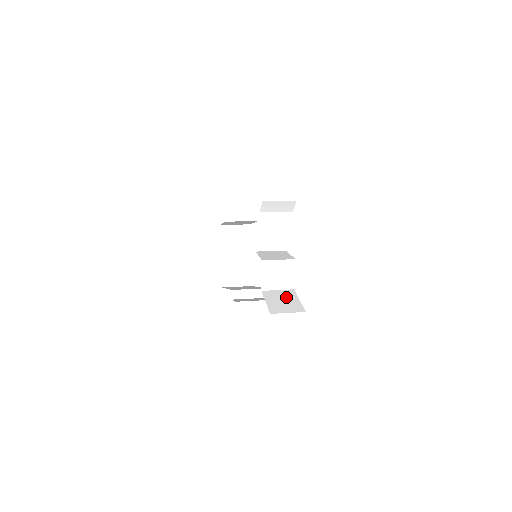
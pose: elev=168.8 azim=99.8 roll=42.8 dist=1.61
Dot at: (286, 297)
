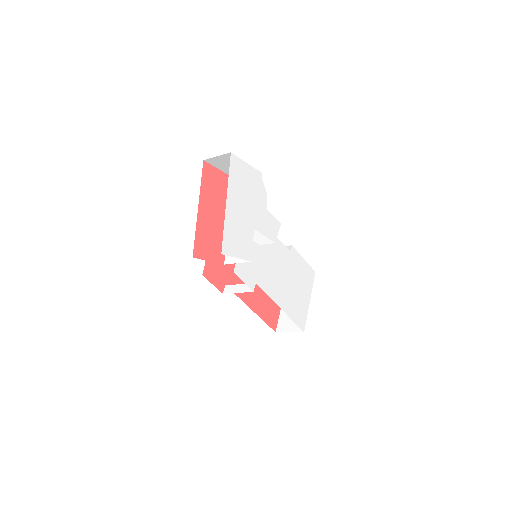
Dot at: occluded
